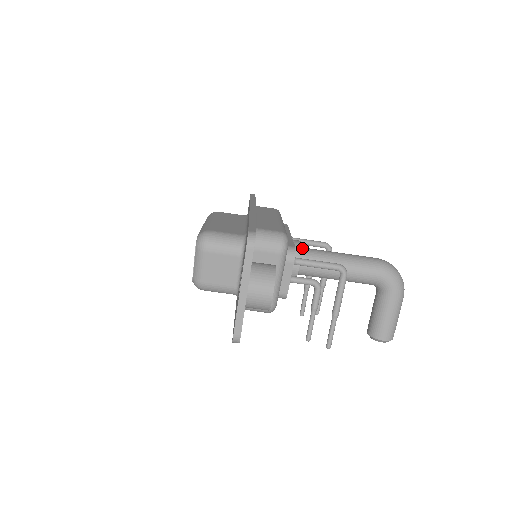
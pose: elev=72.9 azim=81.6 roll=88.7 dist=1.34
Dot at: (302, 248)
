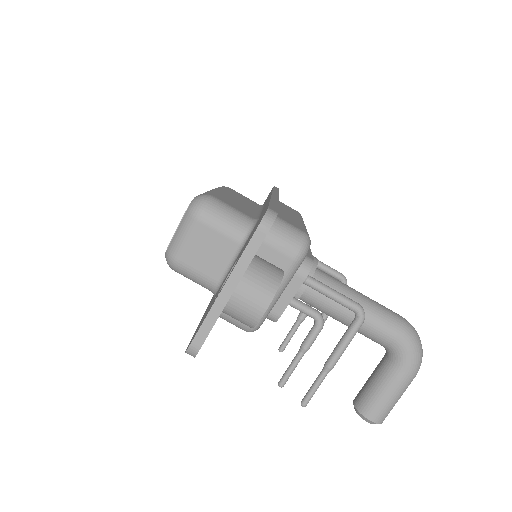
Dot at: (316, 268)
